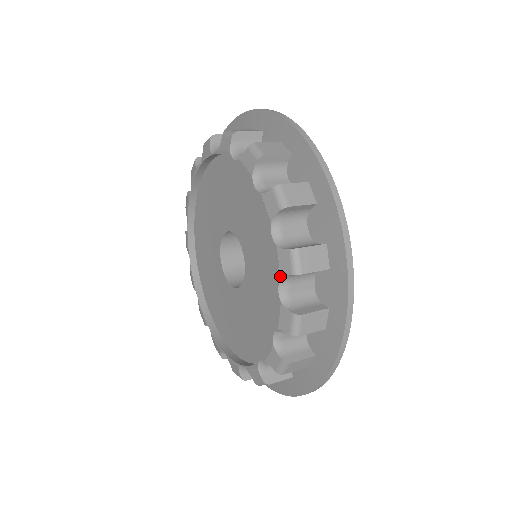
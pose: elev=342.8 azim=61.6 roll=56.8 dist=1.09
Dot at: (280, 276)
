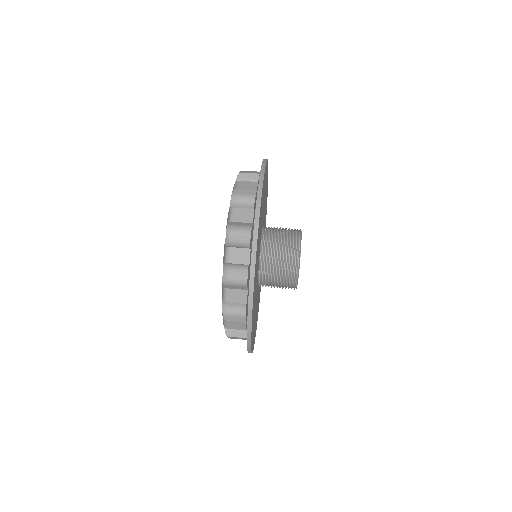
Dot at: occluded
